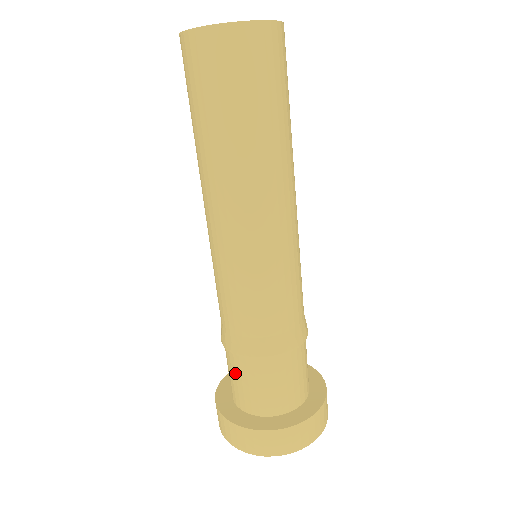
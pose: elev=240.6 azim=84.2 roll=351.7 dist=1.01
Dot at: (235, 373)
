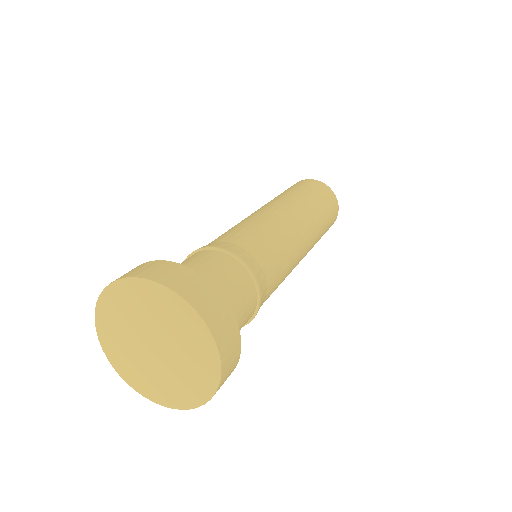
Dot at: (199, 260)
